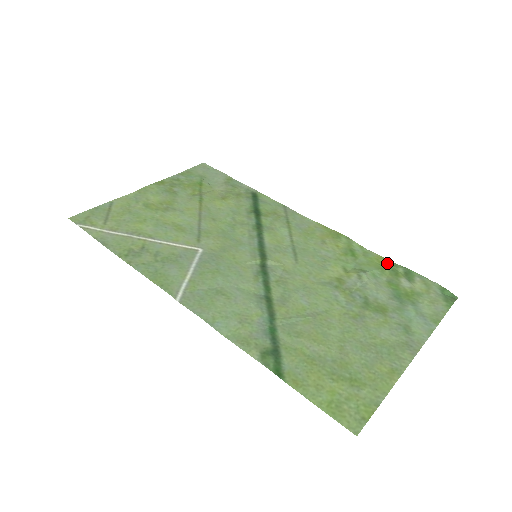
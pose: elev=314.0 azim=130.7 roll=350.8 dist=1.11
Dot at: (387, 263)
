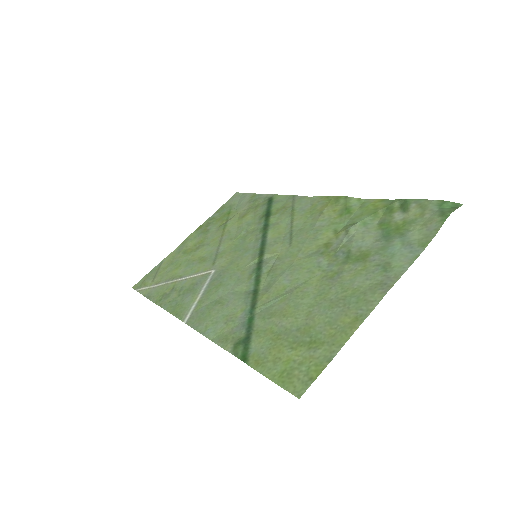
Dot at: (383, 204)
